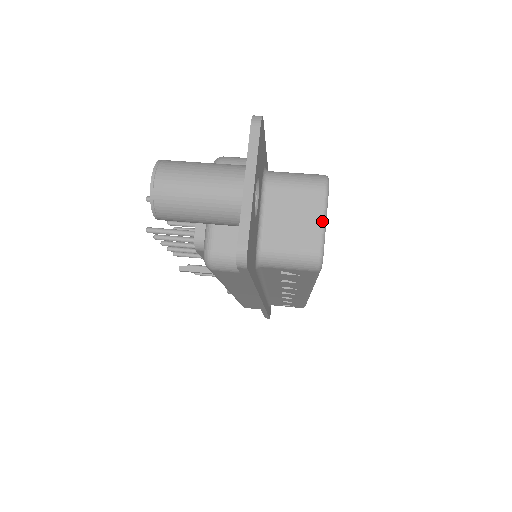
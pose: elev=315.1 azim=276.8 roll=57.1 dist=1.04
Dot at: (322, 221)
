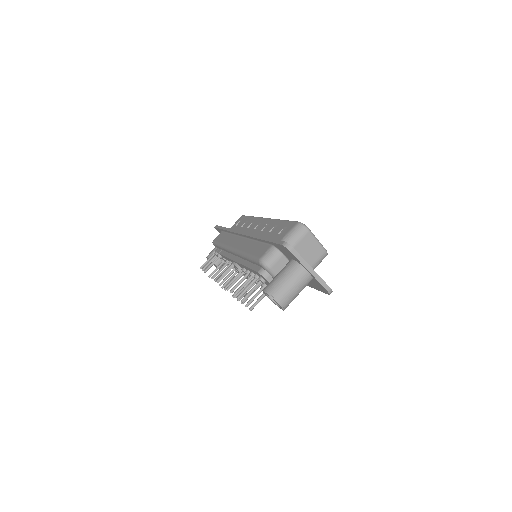
Dot at: (317, 241)
